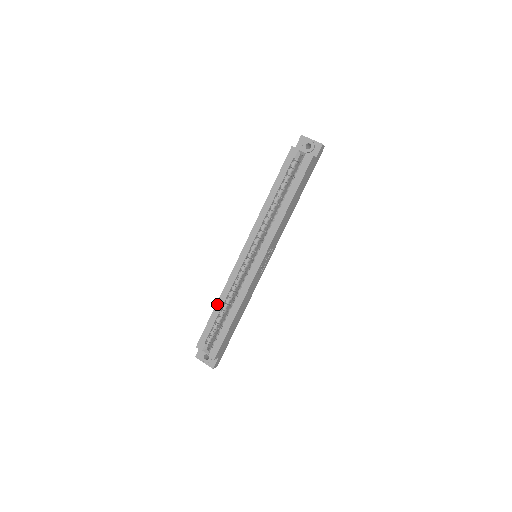
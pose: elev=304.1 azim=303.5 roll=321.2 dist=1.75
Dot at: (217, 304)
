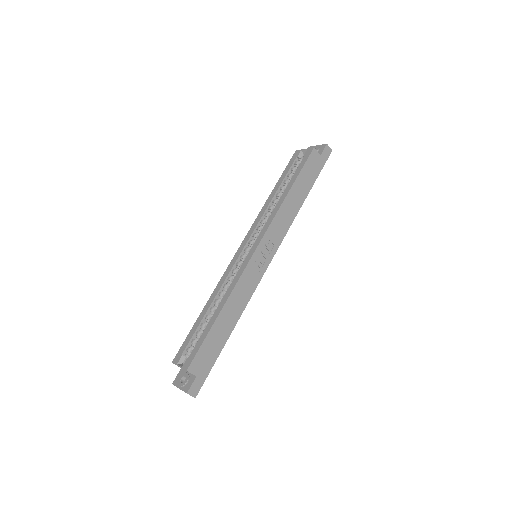
Dot at: (204, 307)
